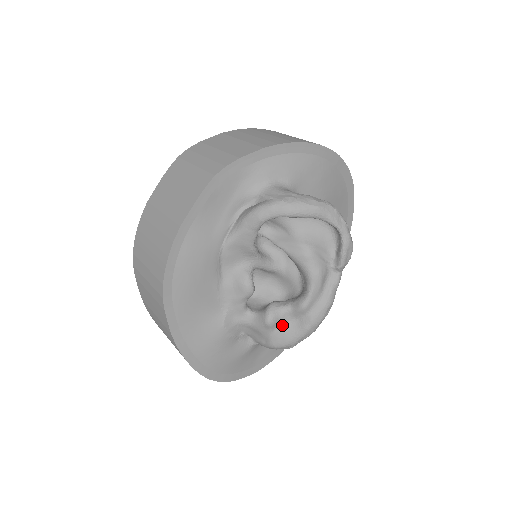
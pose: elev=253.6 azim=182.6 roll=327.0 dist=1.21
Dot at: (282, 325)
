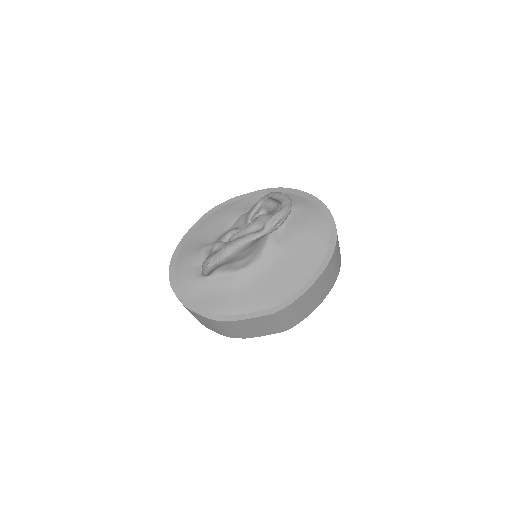
Dot at: (218, 250)
